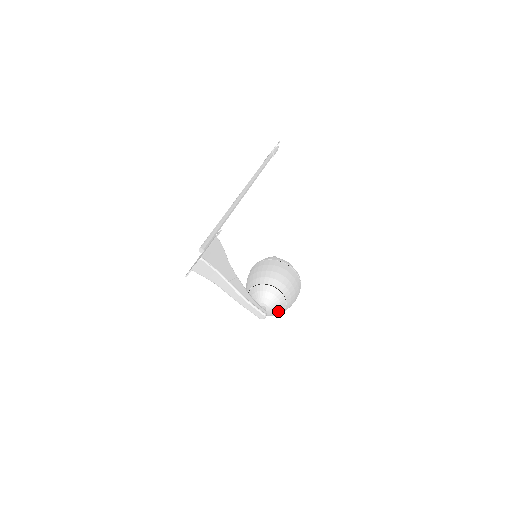
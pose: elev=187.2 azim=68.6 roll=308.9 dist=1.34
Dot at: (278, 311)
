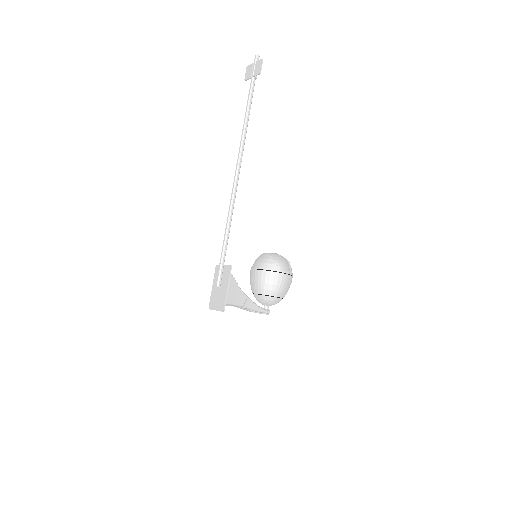
Dot at: occluded
